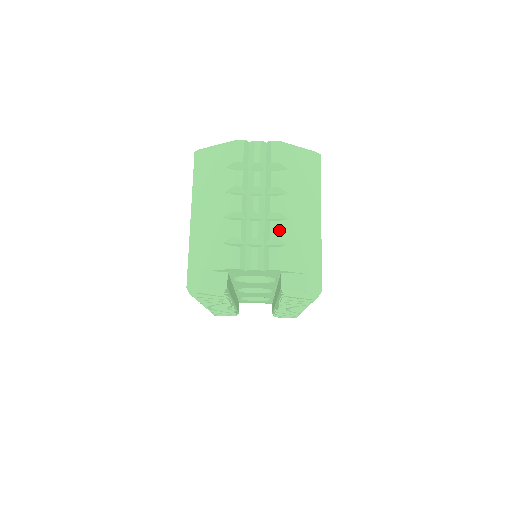
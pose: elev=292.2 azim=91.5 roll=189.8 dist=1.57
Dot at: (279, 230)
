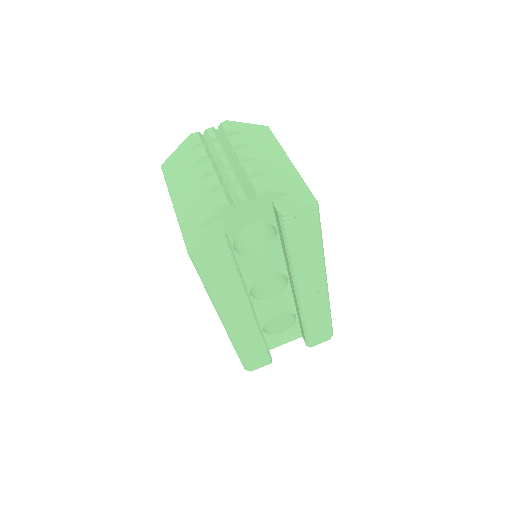
Dot at: (253, 166)
